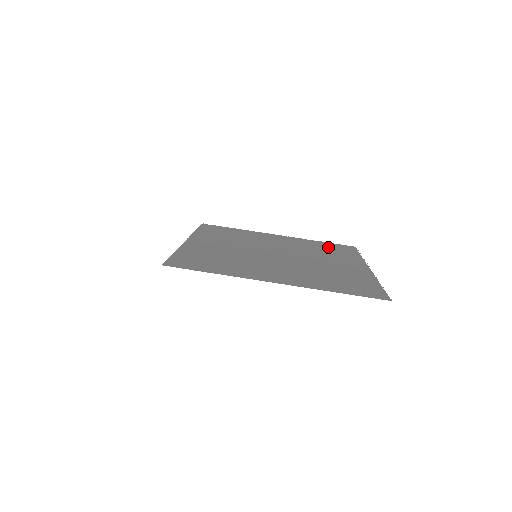
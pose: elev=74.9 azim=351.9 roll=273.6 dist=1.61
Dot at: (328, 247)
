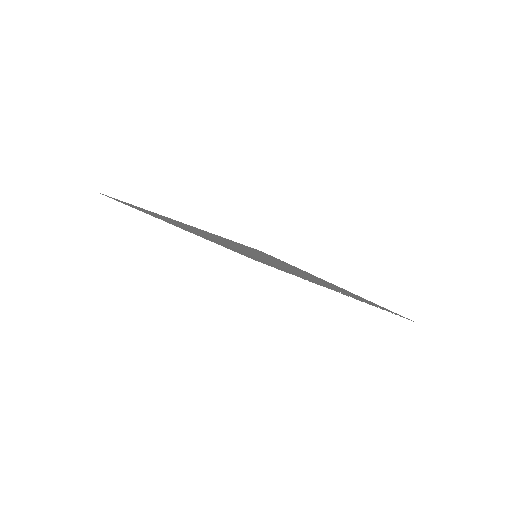
Dot at: occluded
